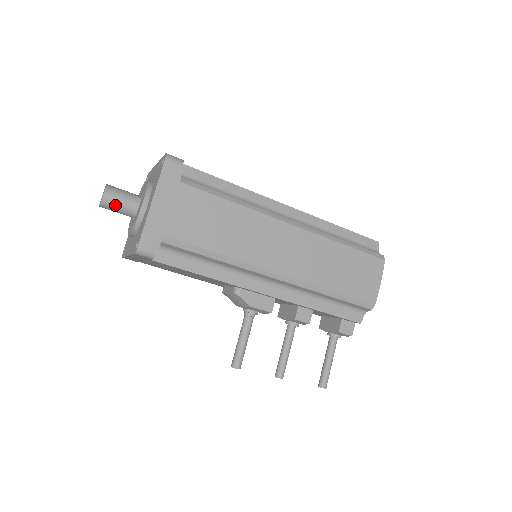
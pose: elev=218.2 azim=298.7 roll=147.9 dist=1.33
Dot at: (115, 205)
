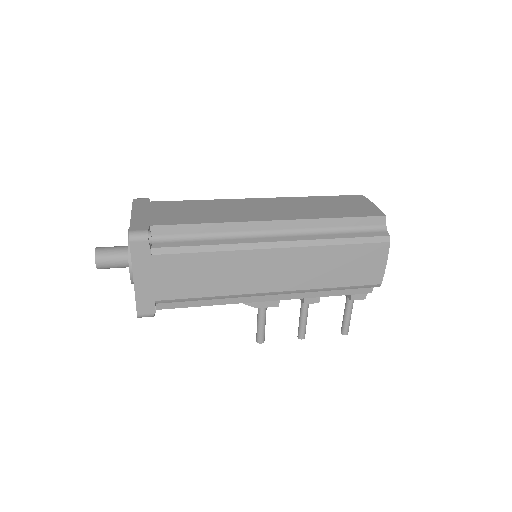
Dot at: (110, 267)
